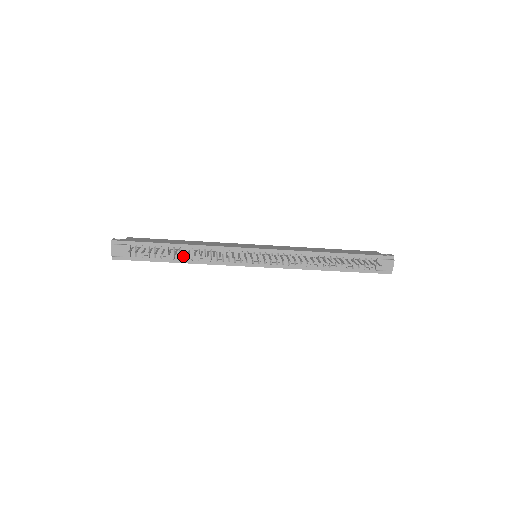
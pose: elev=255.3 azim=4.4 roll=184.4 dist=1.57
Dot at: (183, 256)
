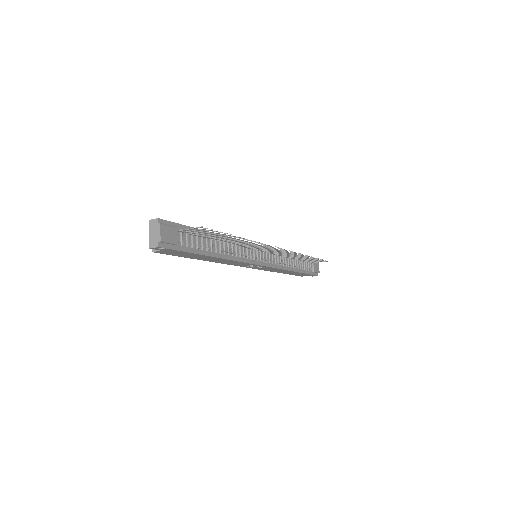
Dot at: (217, 249)
